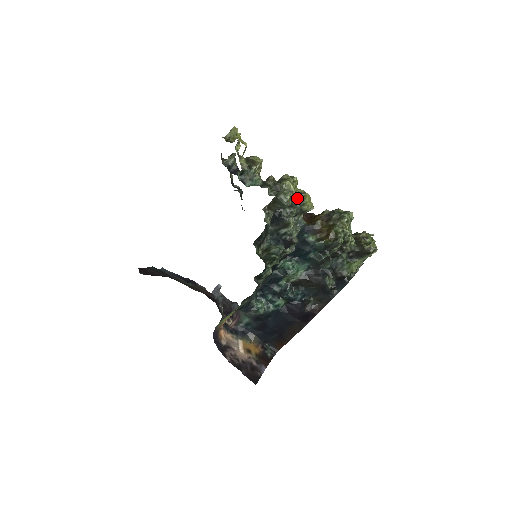
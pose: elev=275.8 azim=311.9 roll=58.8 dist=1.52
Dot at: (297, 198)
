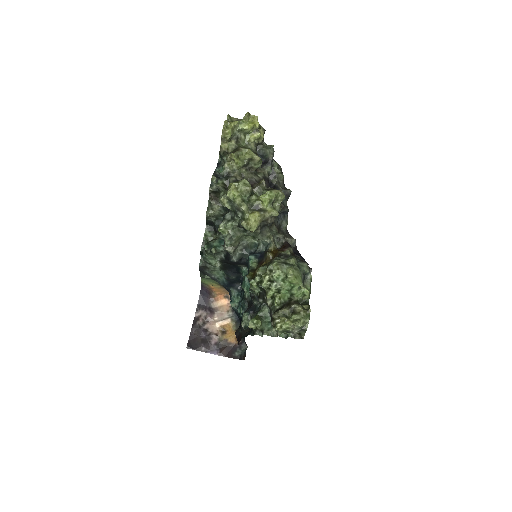
Dot at: (238, 207)
